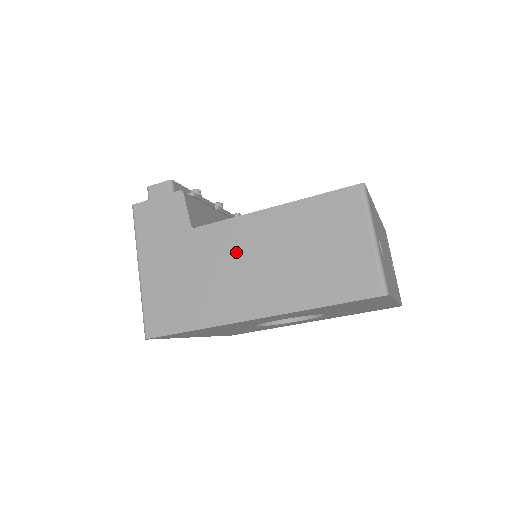
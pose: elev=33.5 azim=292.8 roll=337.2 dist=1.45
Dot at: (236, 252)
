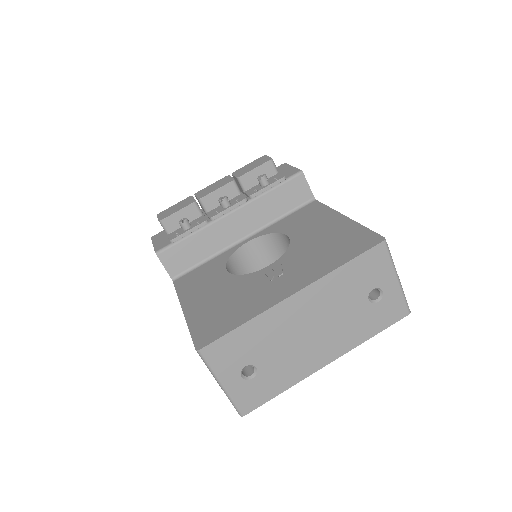
Dot at: occluded
